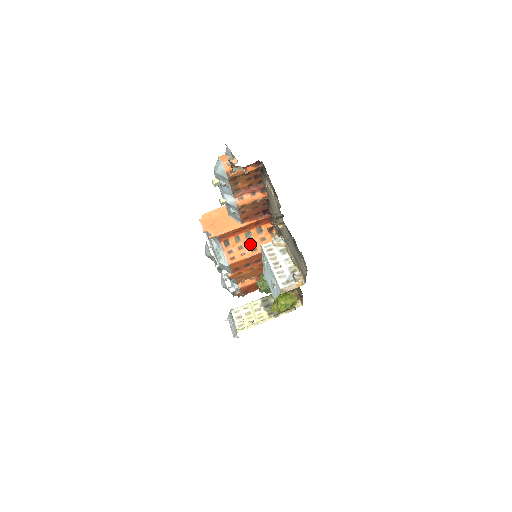
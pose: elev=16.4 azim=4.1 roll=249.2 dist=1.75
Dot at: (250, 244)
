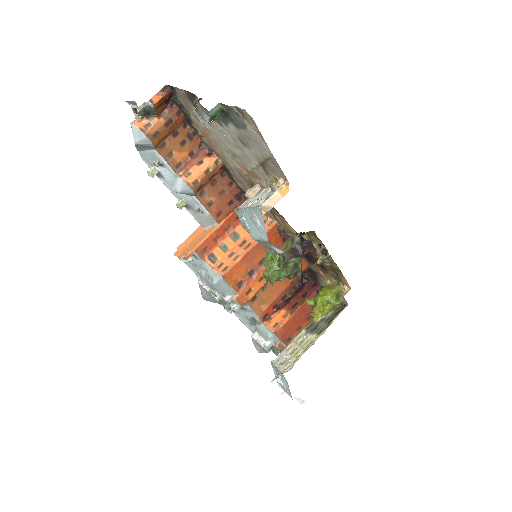
Dot at: (241, 245)
